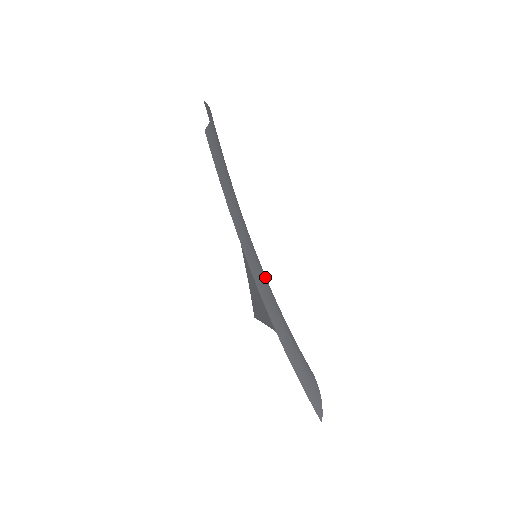
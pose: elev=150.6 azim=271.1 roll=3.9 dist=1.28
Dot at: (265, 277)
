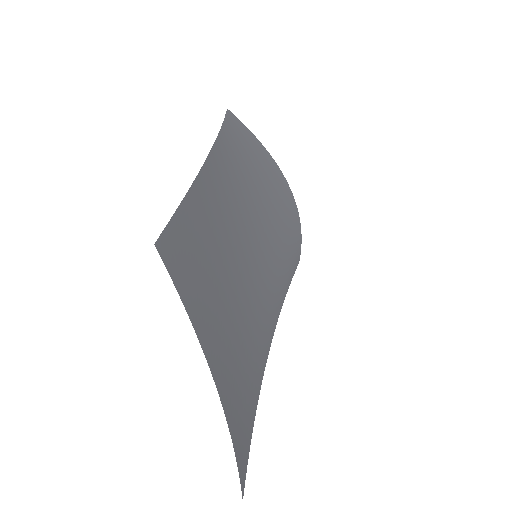
Dot at: (266, 270)
